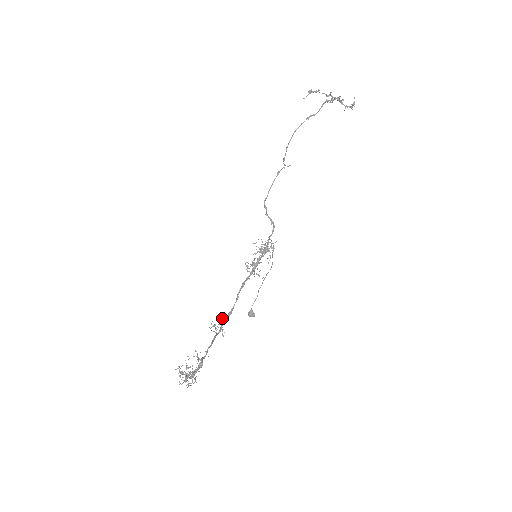
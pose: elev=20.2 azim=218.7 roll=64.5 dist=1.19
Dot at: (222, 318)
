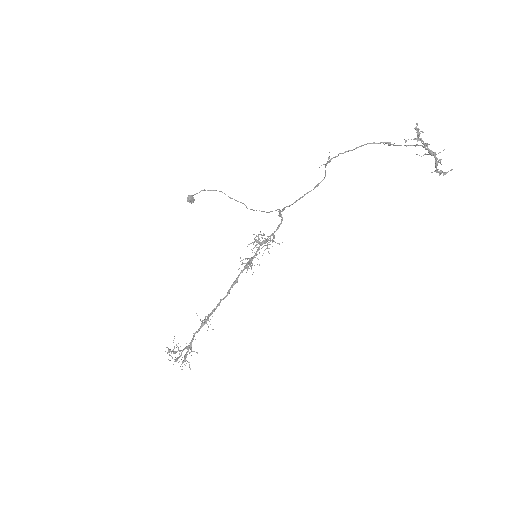
Dot at: (212, 312)
